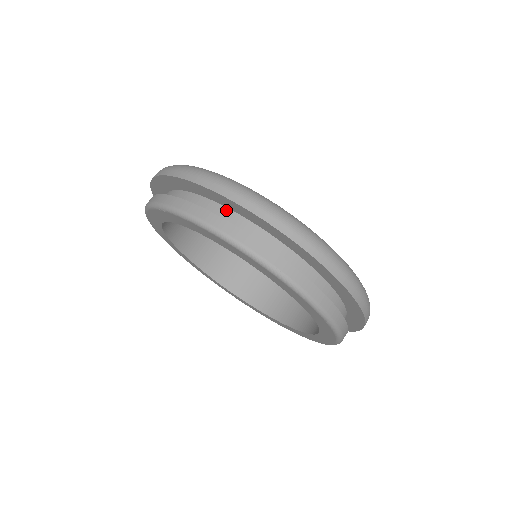
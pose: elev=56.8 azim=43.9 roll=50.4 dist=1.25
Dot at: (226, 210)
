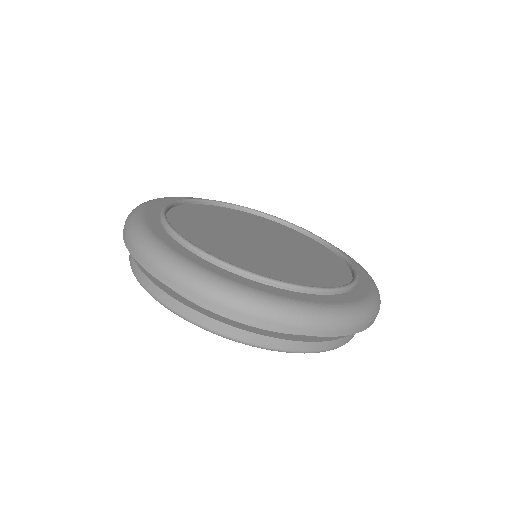
Dot at: occluded
